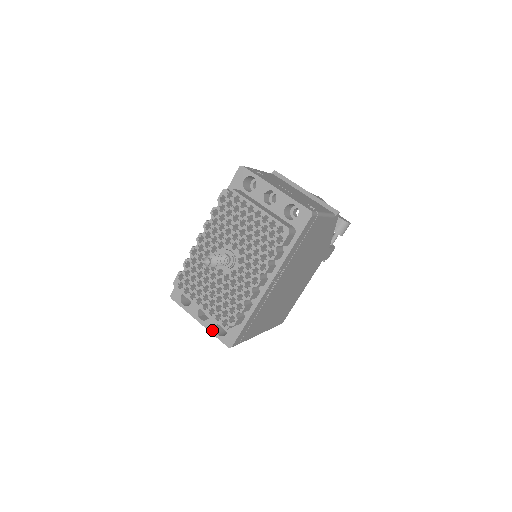
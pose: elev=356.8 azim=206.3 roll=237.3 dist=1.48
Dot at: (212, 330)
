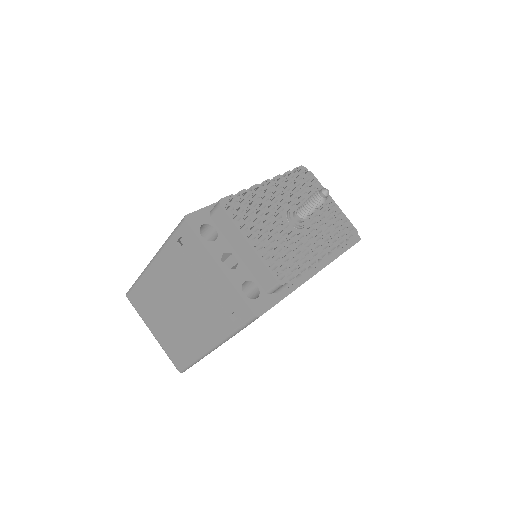
Dot at: (237, 284)
